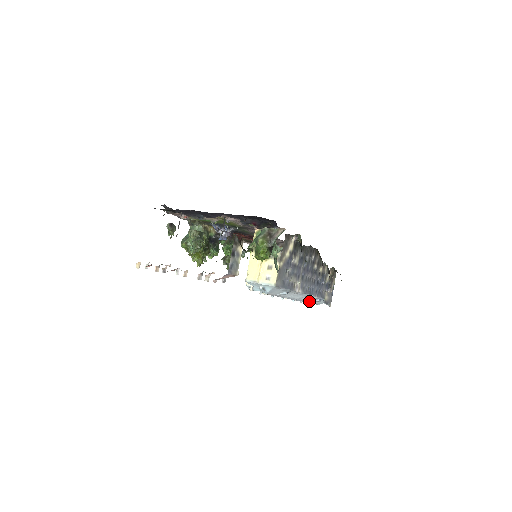
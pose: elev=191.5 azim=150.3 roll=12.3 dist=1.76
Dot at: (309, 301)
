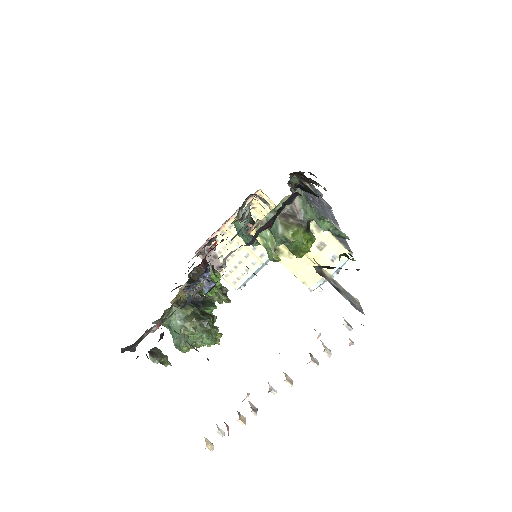
Dot at: occluded
